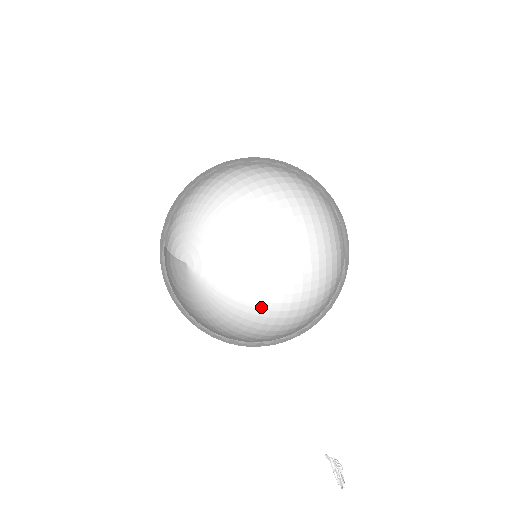
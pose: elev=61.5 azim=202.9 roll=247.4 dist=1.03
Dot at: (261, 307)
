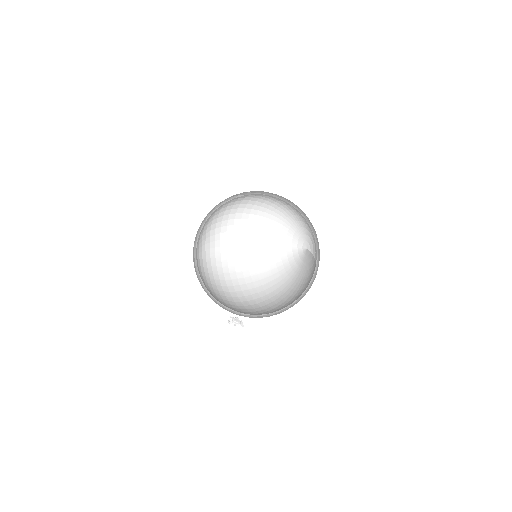
Dot at: (216, 259)
